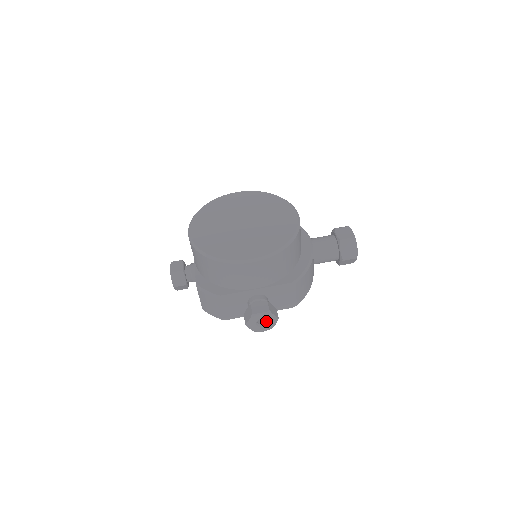
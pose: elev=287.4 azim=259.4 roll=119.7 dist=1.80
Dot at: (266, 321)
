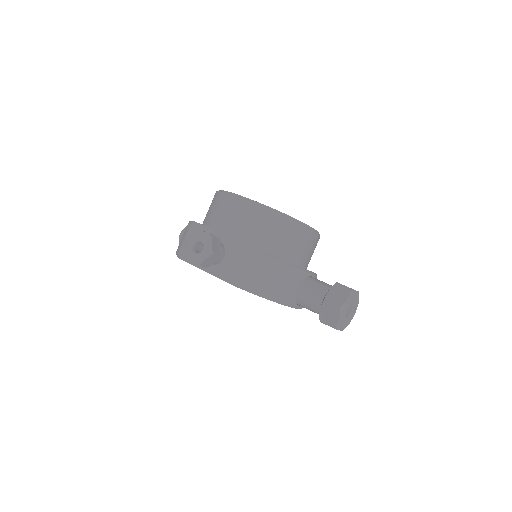
Dot at: (202, 251)
